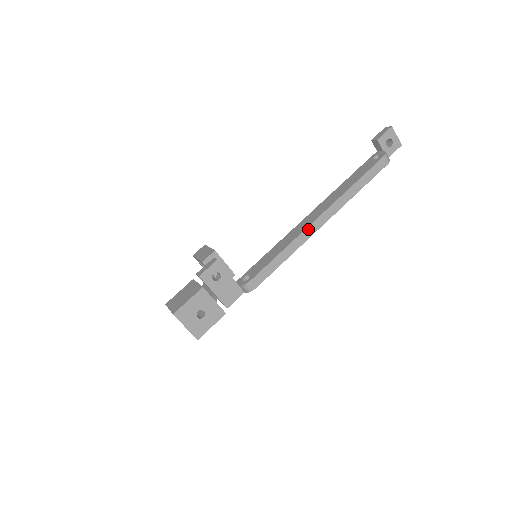
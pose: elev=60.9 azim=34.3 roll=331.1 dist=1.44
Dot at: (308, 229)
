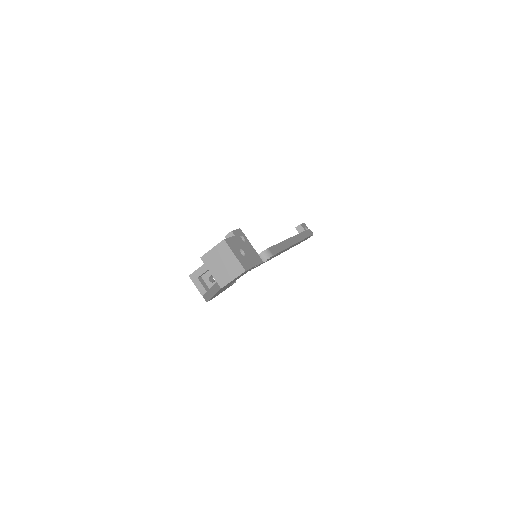
Dot at: (289, 240)
